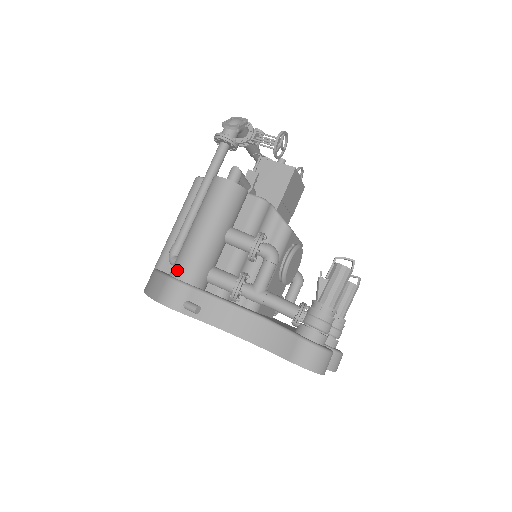
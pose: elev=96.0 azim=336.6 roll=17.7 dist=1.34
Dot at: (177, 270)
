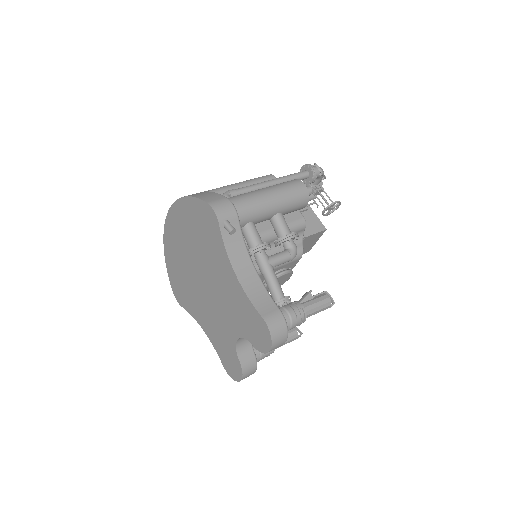
Dot at: (236, 200)
